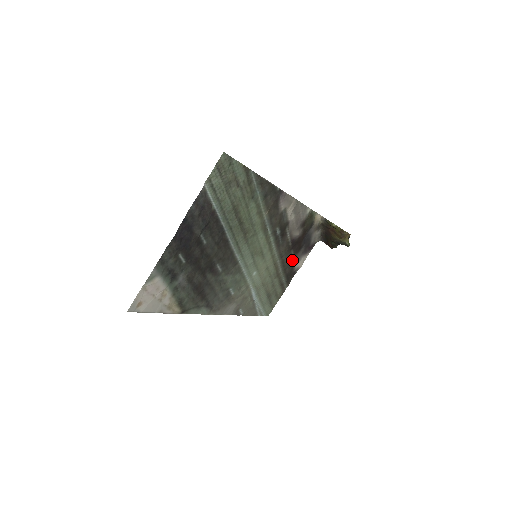
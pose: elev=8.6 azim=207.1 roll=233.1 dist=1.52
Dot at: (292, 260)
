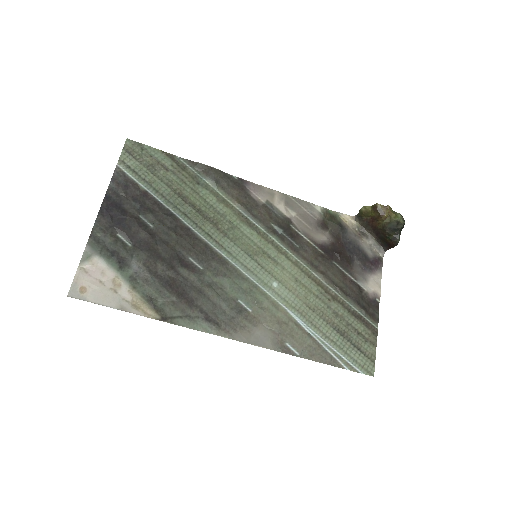
Dot at: (349, 279)
